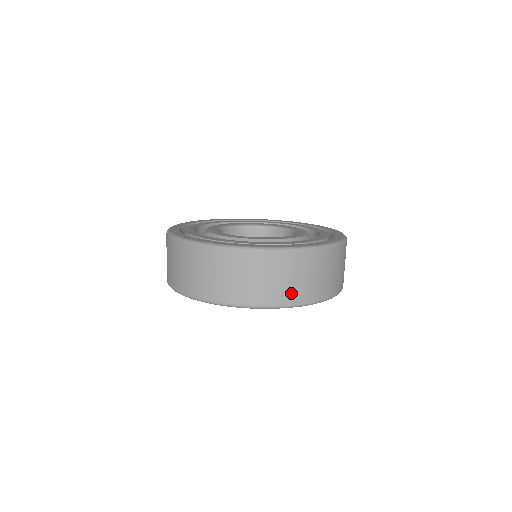
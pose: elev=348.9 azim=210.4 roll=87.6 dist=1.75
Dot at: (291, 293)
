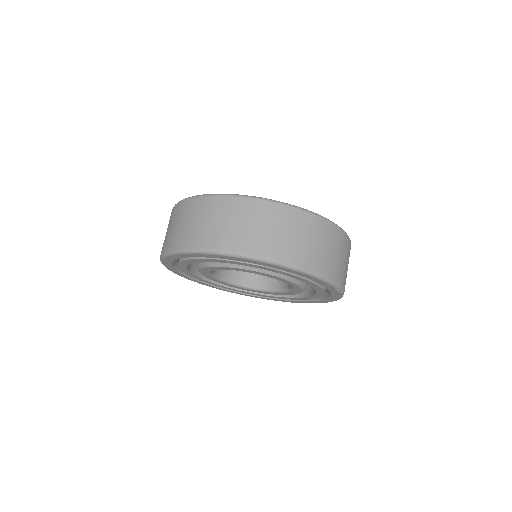
Dot at: (322, 262)
